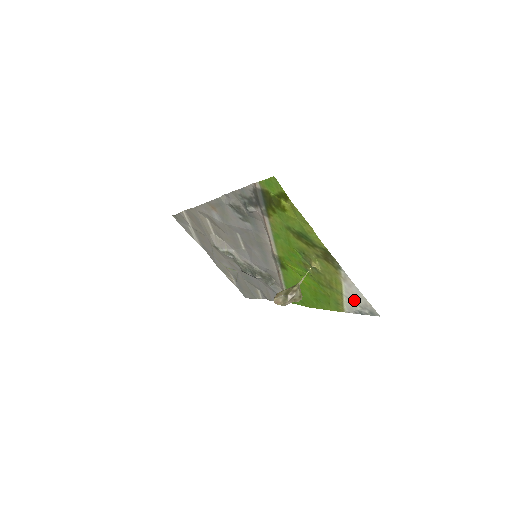
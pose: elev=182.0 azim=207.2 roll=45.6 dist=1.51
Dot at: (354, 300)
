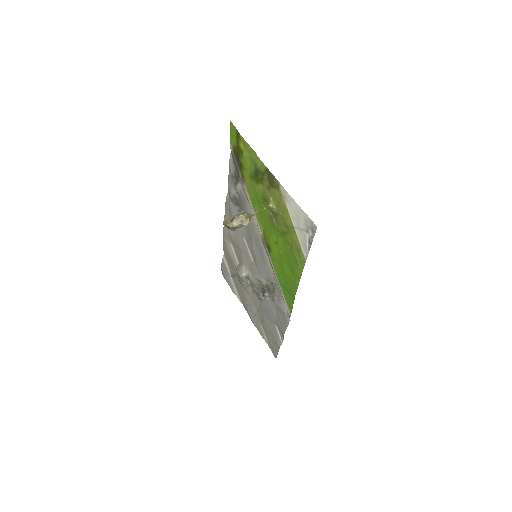
Dot at: (300, 225)
